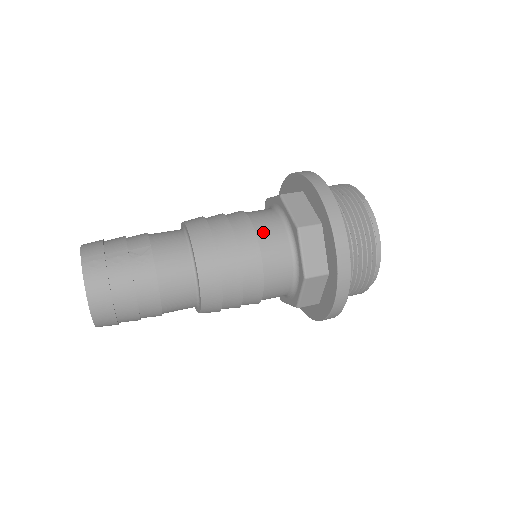
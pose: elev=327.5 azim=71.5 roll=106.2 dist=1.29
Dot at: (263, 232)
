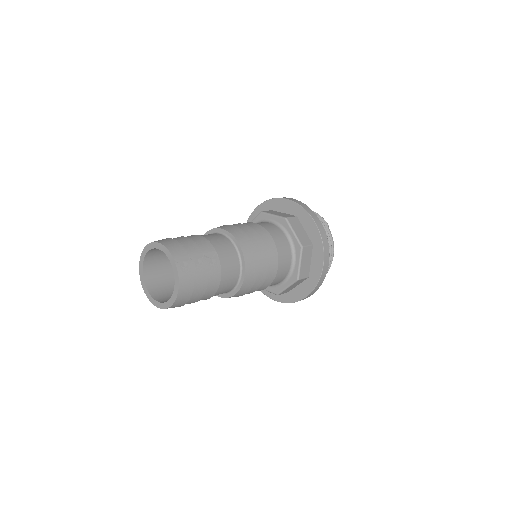
Dot at: (279, 246)
